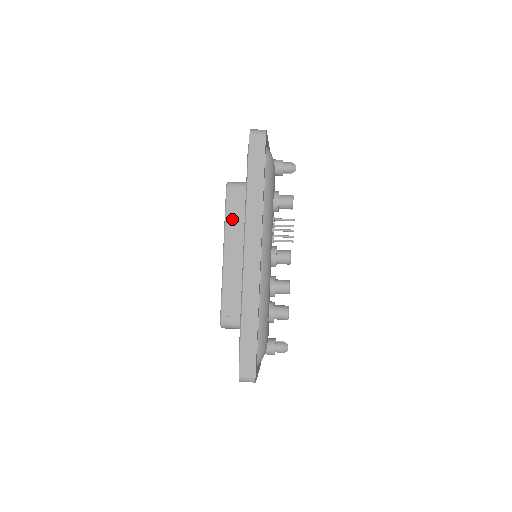
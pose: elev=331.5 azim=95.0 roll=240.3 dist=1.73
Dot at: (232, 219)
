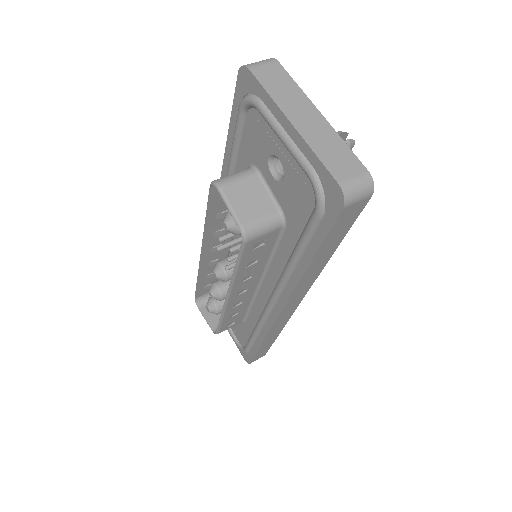
Dot at: (247, 268)
